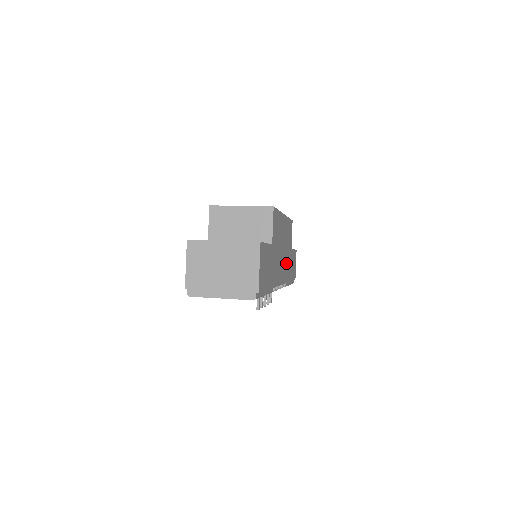
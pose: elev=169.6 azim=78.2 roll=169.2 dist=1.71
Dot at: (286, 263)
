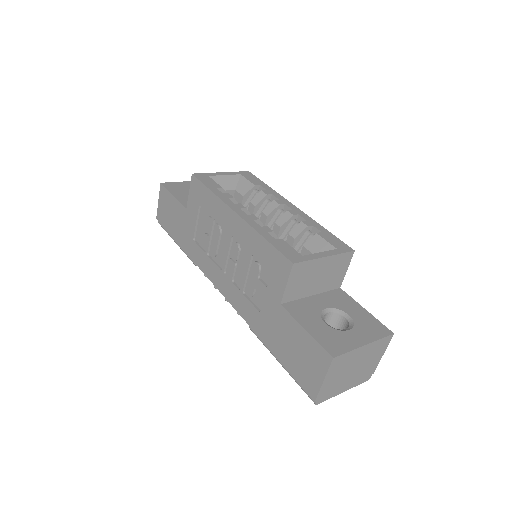
Dot at: occluded
